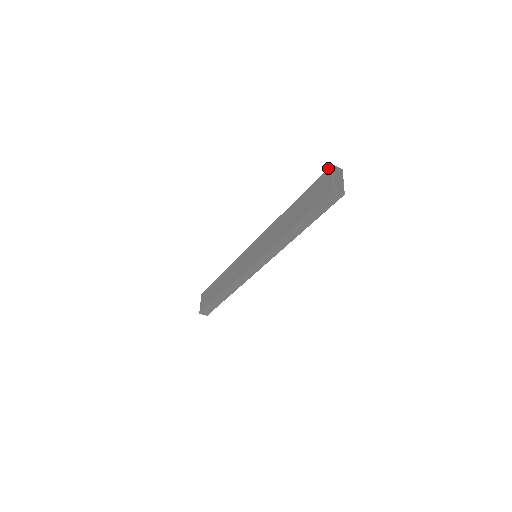
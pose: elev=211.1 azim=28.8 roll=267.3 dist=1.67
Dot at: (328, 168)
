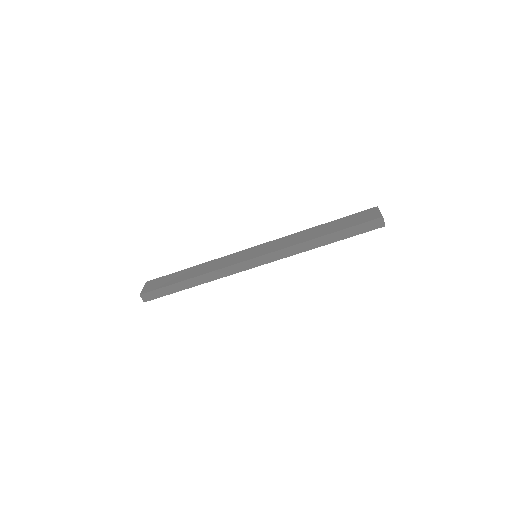
Dot at: (373, 207)
